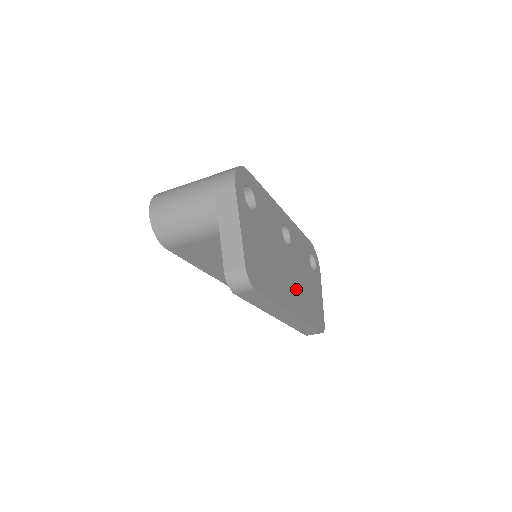
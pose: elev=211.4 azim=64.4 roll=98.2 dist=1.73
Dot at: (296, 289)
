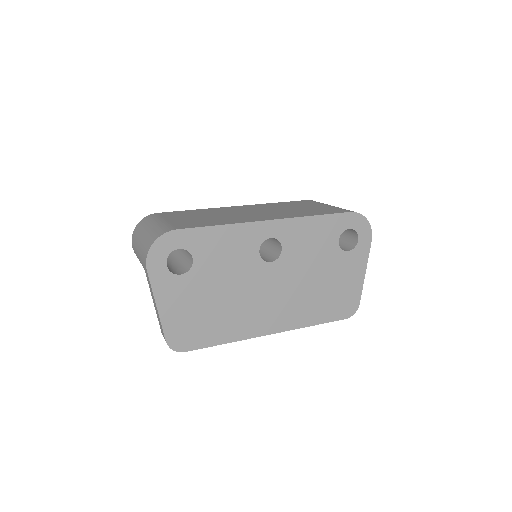
Dot at: (284, 303)
